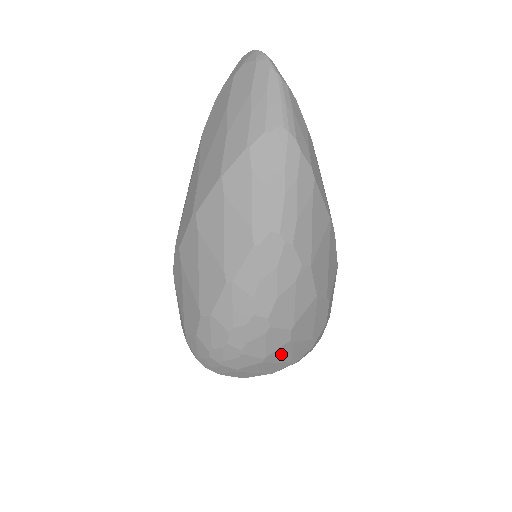
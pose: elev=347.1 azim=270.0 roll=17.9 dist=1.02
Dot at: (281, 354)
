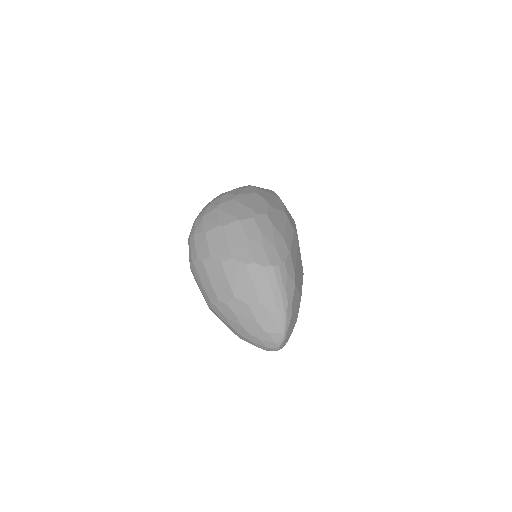
Dot at: (229, 207)
